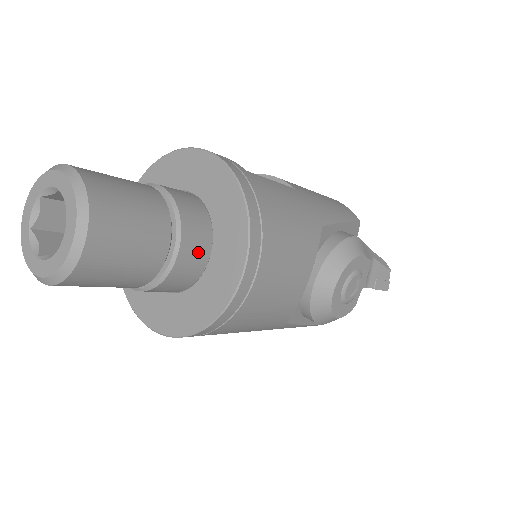
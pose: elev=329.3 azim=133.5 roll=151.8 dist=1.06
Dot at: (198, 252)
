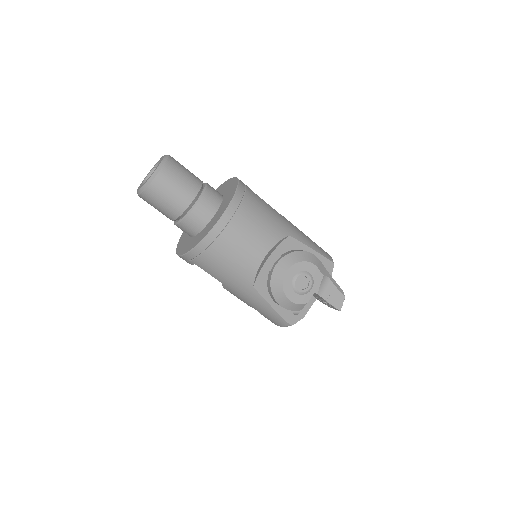
Dot at: (208, 210)
